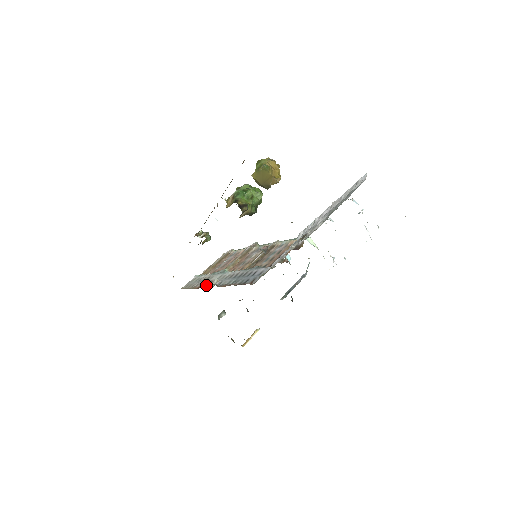
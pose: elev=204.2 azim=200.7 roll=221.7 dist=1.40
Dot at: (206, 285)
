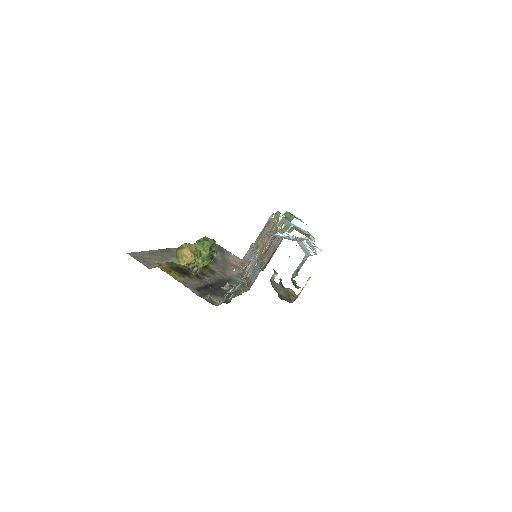
Dot at: occluded
